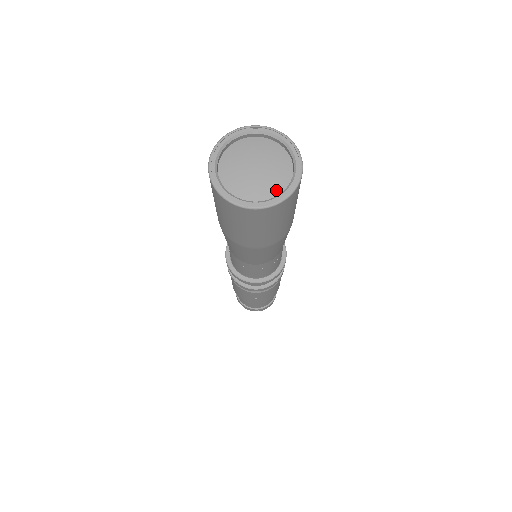
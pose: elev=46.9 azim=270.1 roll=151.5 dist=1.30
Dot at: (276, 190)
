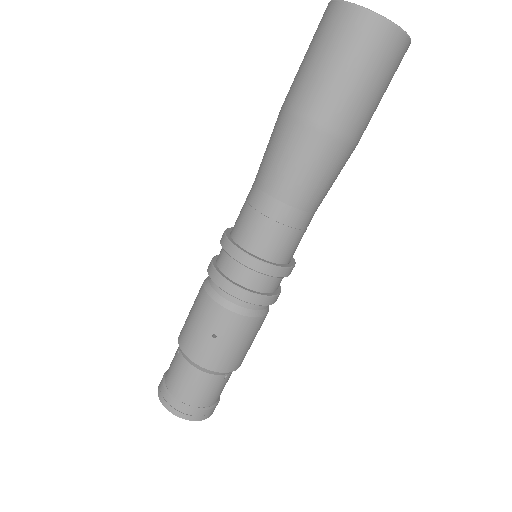
Dot at: occluded
